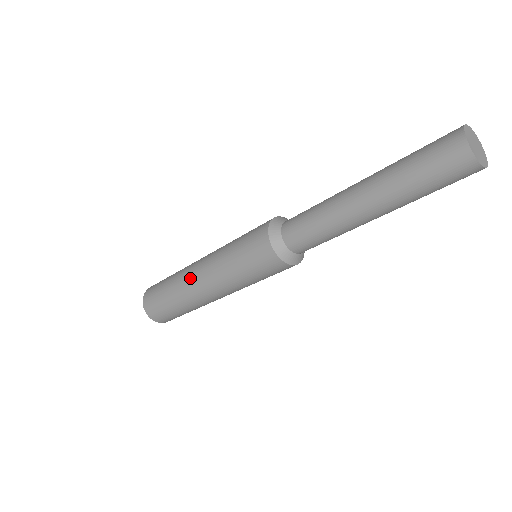
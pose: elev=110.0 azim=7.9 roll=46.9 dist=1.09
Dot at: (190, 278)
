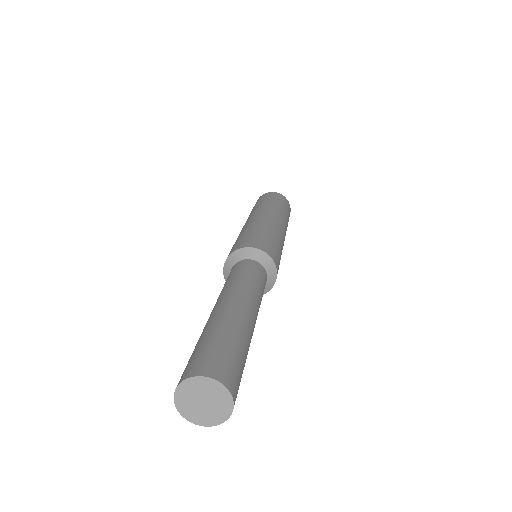
Dot at: occluded
